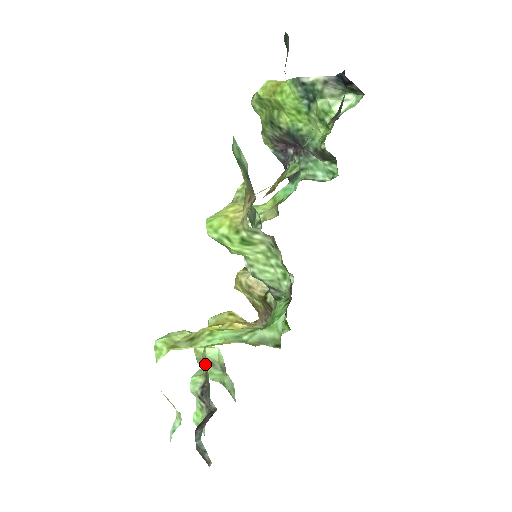
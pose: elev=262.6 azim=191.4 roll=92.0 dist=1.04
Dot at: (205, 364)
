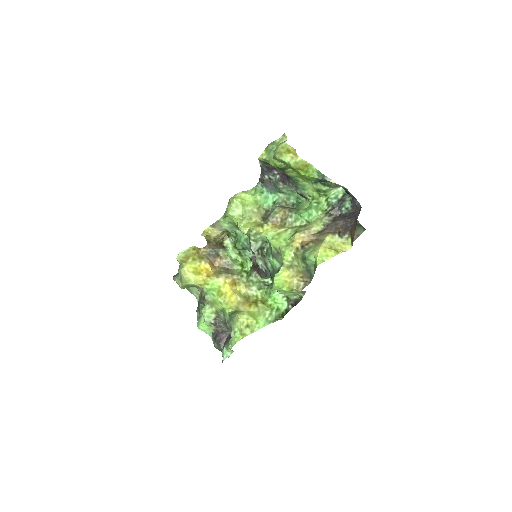
Dot at: (214, 307)
